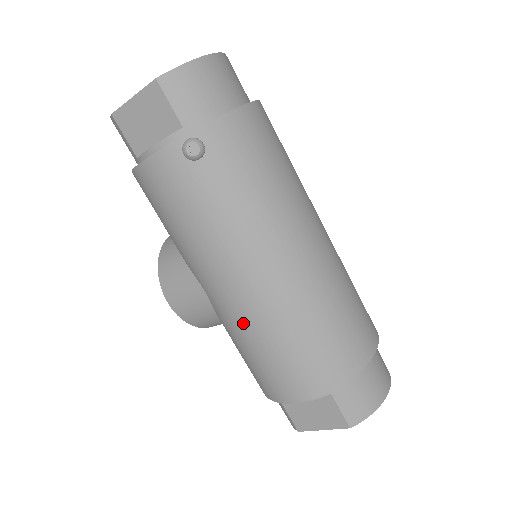
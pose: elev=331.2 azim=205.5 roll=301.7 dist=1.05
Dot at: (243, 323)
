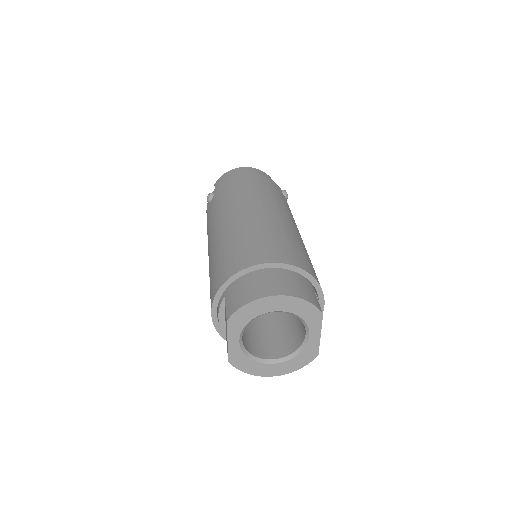
Dot at: occluded
